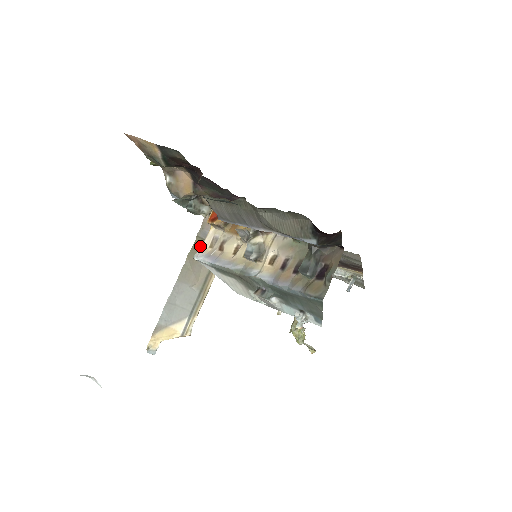
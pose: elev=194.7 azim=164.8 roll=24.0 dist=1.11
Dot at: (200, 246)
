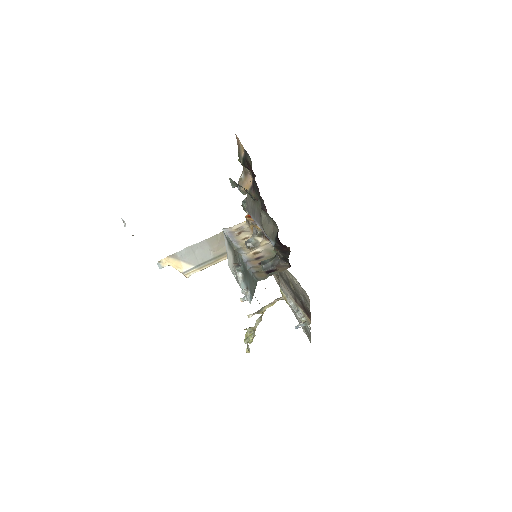
Dot at: occluded
